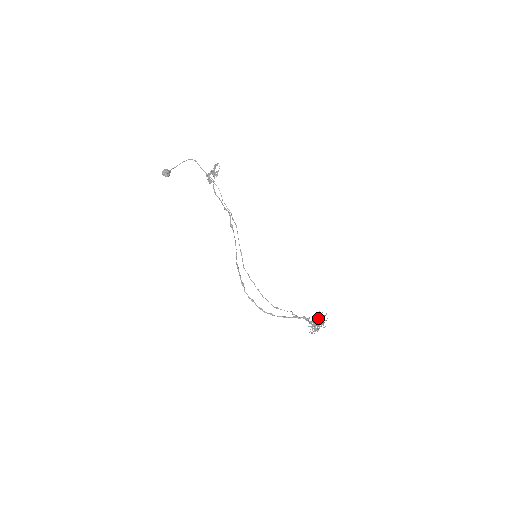
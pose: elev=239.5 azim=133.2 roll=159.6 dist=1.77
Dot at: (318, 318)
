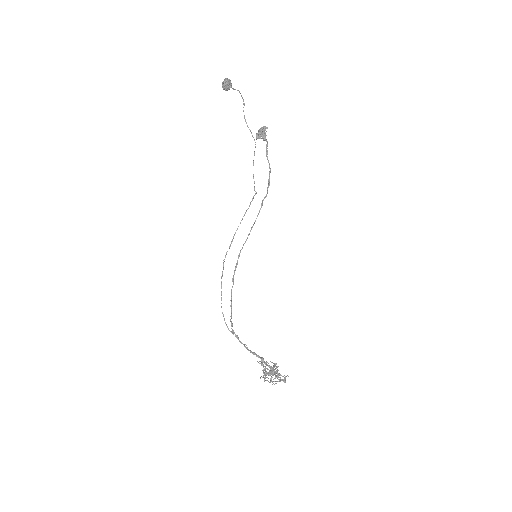
Dot at: occluded
